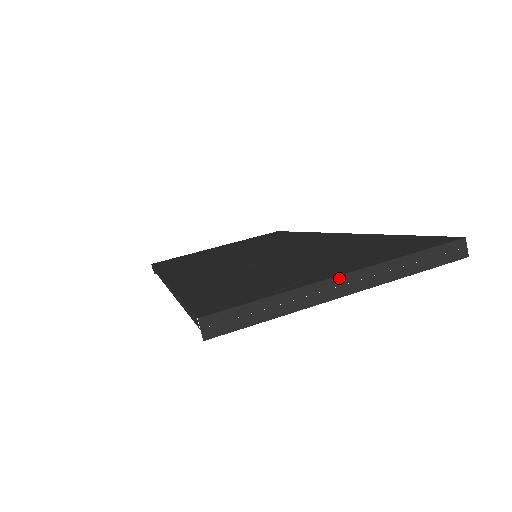
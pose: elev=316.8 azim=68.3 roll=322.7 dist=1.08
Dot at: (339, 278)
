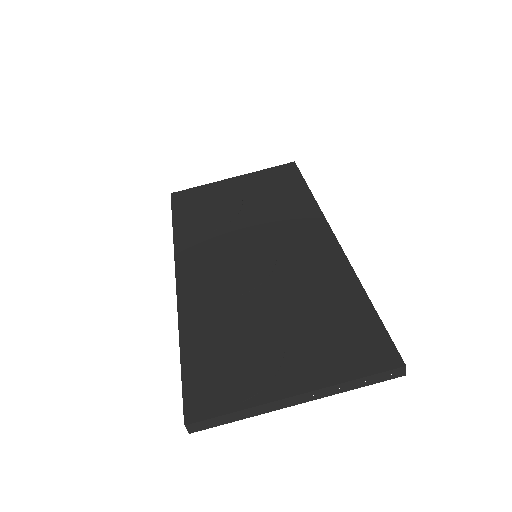
Dot at: (292, 398)
